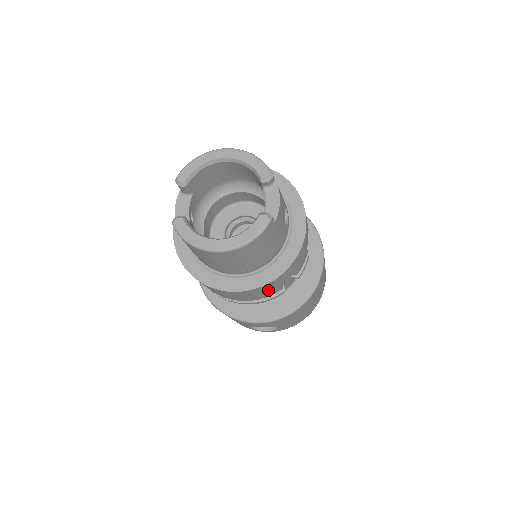
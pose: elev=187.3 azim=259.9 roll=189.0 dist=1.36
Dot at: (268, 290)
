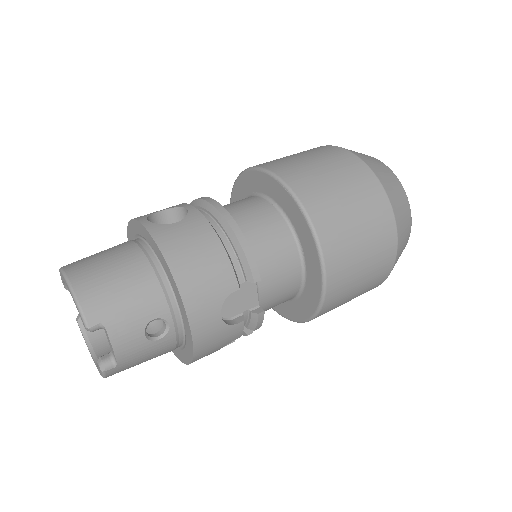
Dot at: occluded
